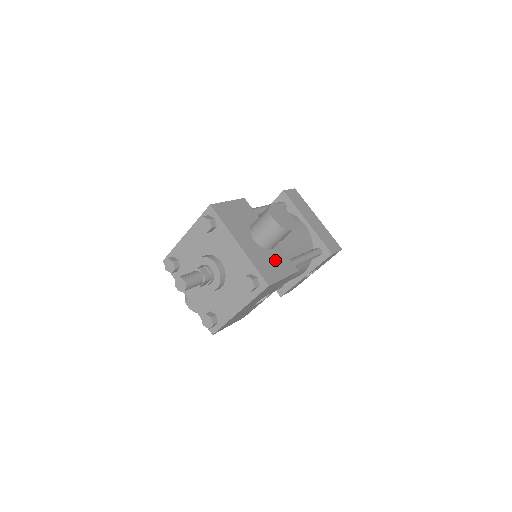
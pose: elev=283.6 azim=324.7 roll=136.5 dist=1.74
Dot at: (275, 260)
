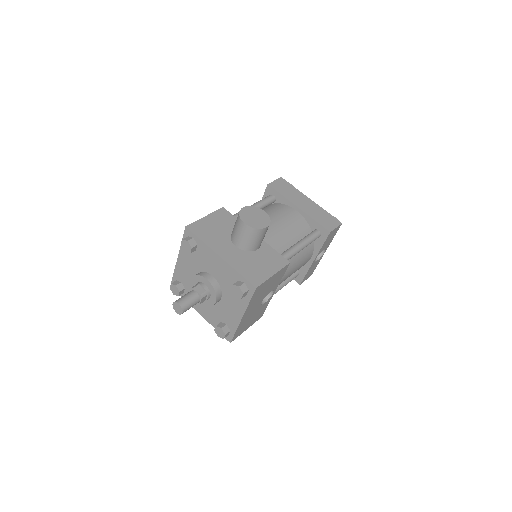
Dot at: (262, 260)
